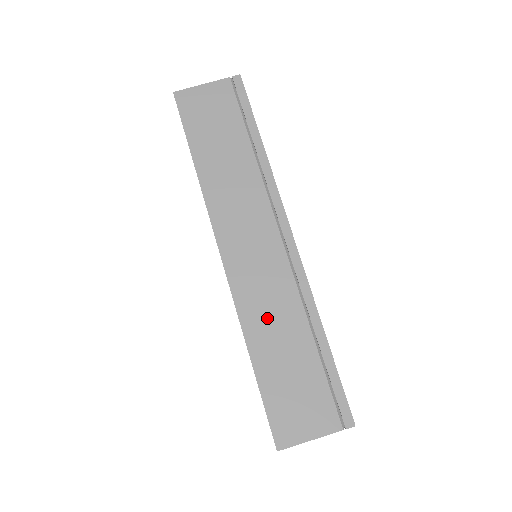
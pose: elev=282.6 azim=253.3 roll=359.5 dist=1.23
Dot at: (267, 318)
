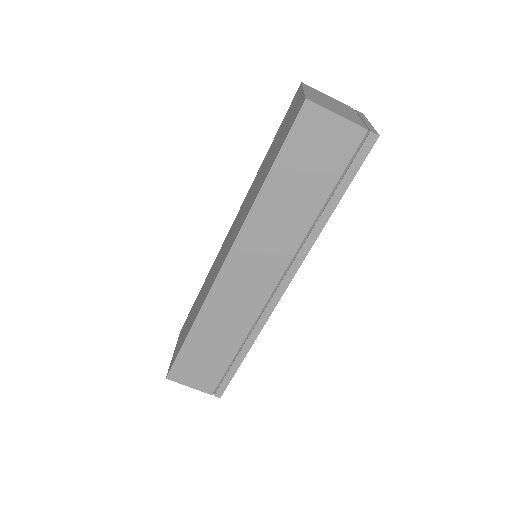
Dot at: (220, 320)
